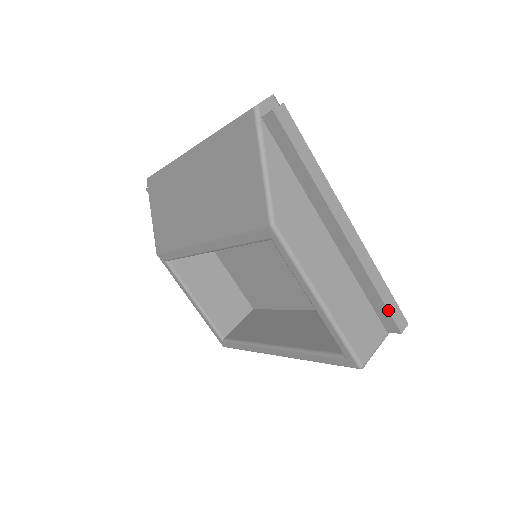
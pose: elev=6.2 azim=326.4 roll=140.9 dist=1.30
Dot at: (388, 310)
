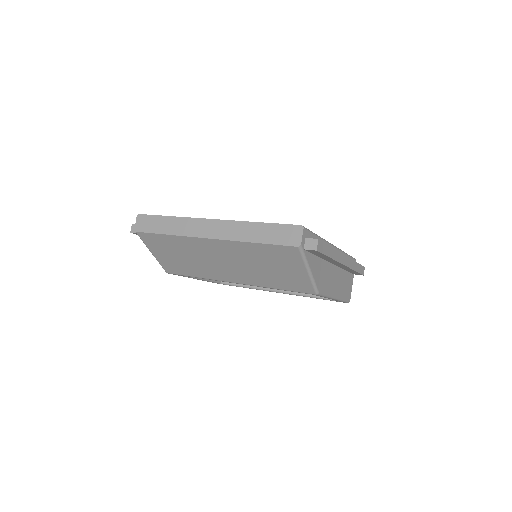
Dot at: (359, 273)
